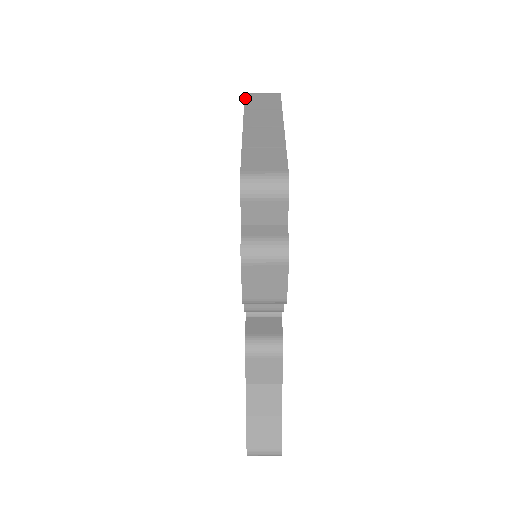
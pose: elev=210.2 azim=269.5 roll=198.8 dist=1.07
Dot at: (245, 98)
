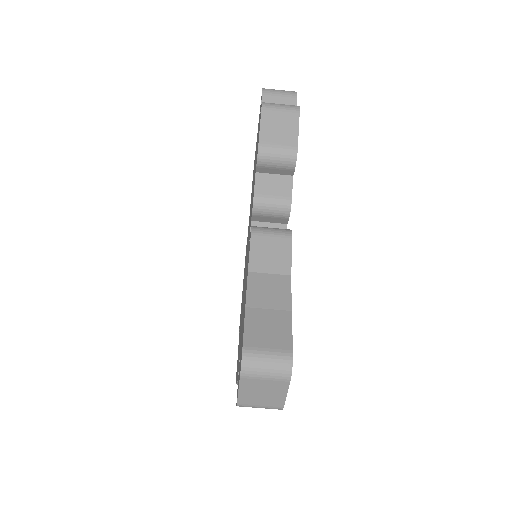
Dot at: occluded
